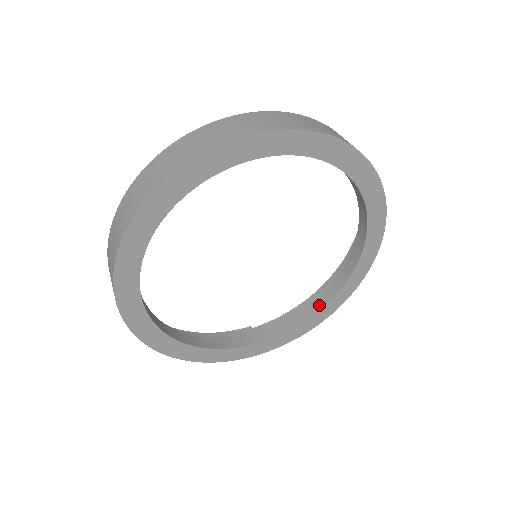
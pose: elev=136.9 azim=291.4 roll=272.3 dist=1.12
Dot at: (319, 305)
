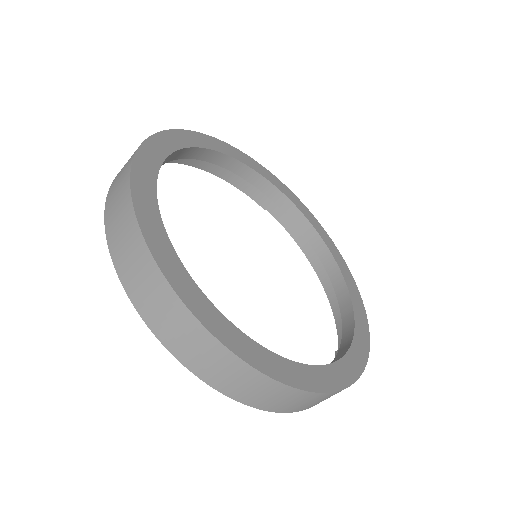
Dot at: (335, 270)
